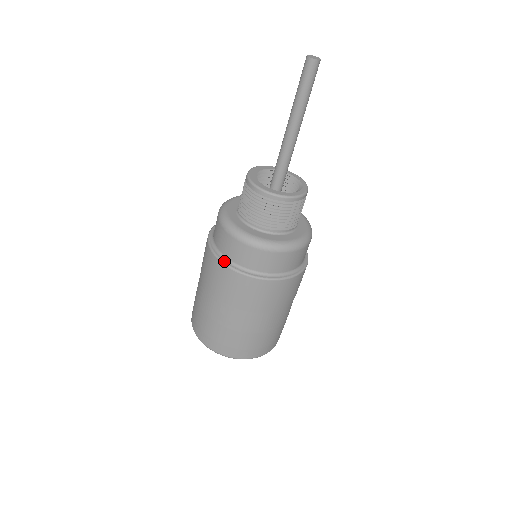
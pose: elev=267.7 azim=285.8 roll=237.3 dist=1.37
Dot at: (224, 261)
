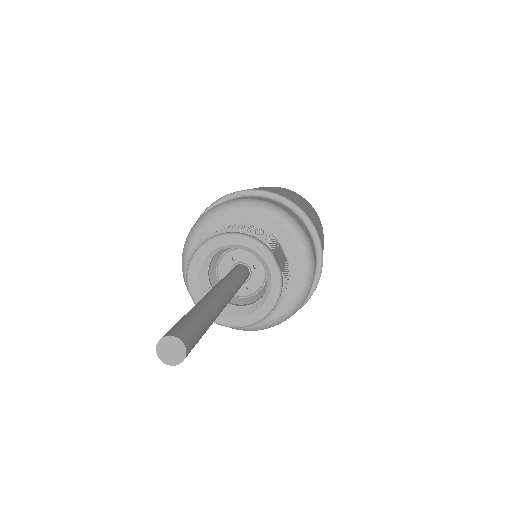
Dot at: occluded
